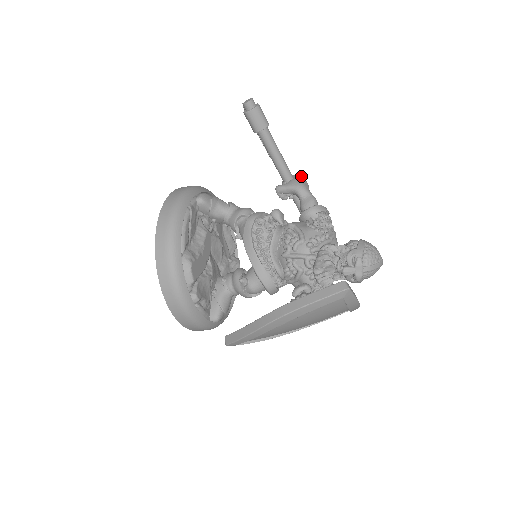
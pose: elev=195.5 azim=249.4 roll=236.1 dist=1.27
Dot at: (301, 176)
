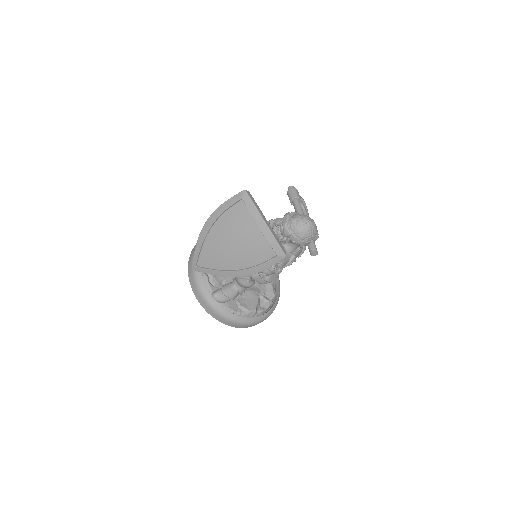
Dot at: occluded
